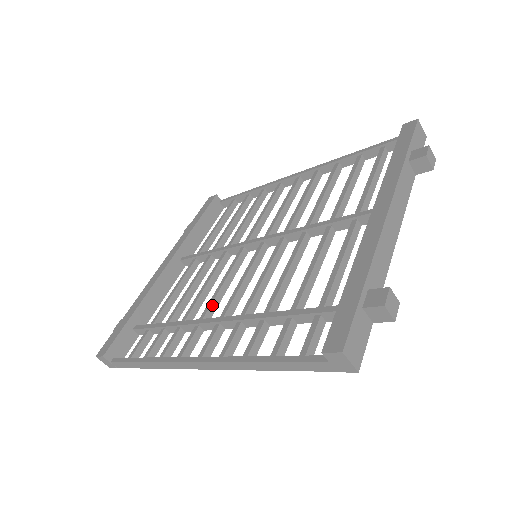
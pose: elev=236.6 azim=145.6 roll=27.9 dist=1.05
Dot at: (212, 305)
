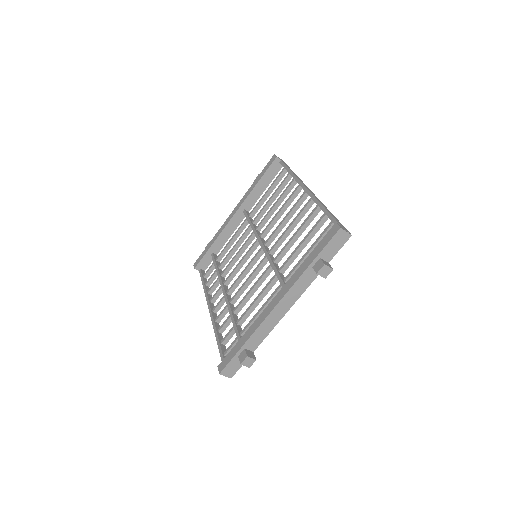
Dot at: (231, 276)
